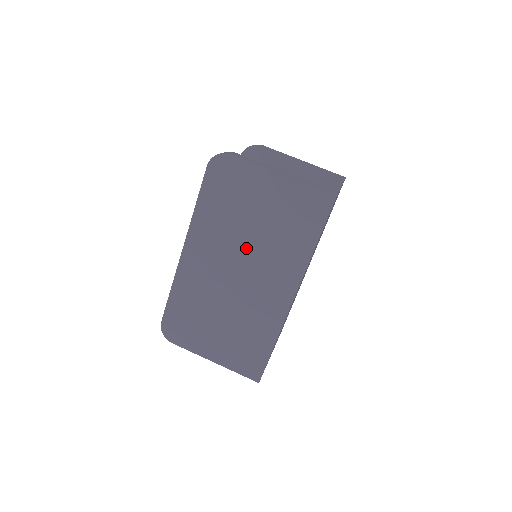
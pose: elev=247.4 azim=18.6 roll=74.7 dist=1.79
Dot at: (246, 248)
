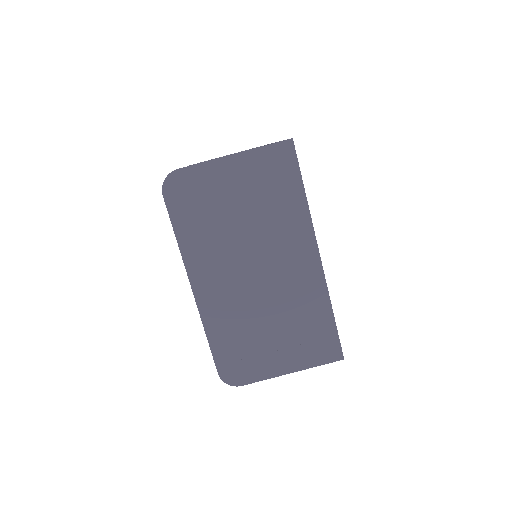
Dot at: (248, 243)
